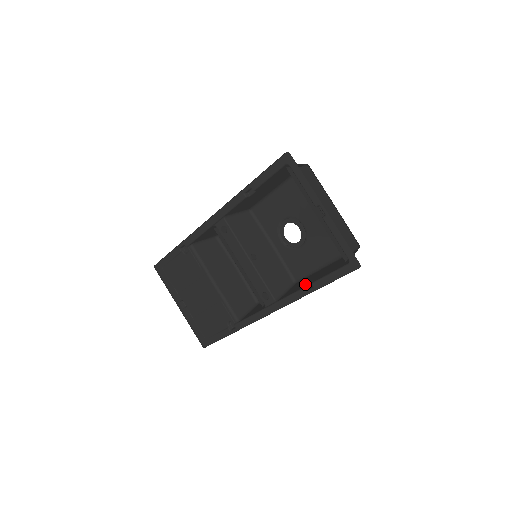
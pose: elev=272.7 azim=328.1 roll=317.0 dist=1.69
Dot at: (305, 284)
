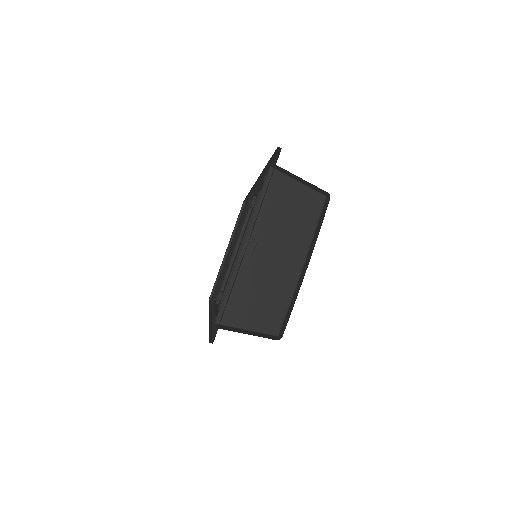
Dot at: occluded
